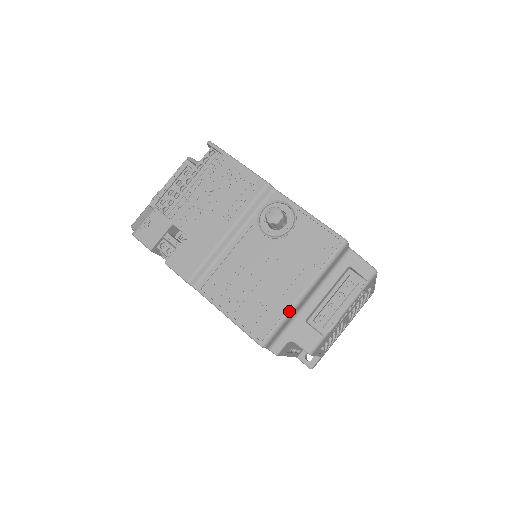
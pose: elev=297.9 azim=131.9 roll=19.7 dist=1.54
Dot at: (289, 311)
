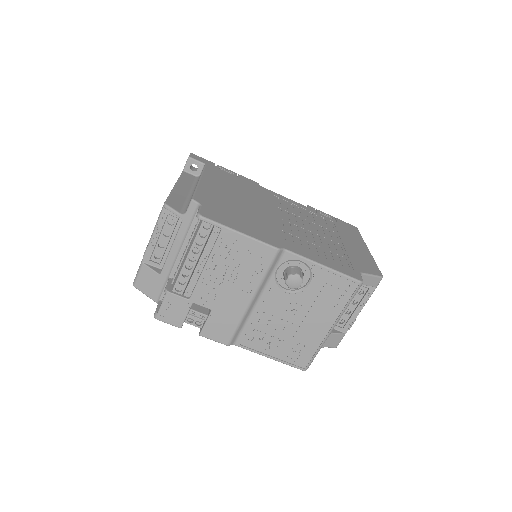
Dot at: (322, 344)
